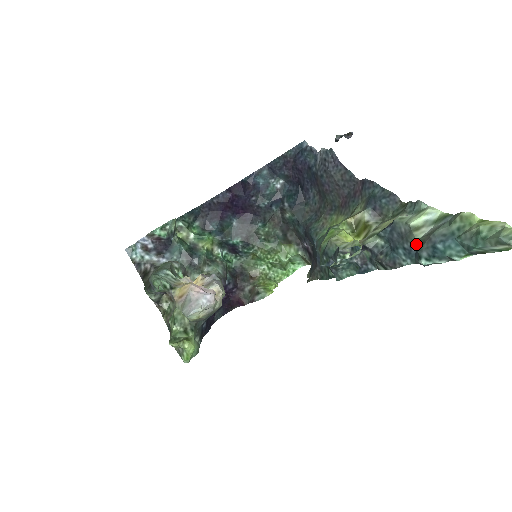
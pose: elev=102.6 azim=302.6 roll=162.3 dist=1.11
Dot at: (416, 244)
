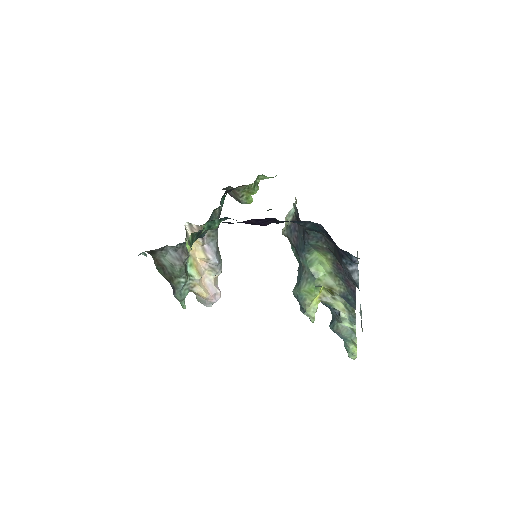
Dot at: (337, 321)
